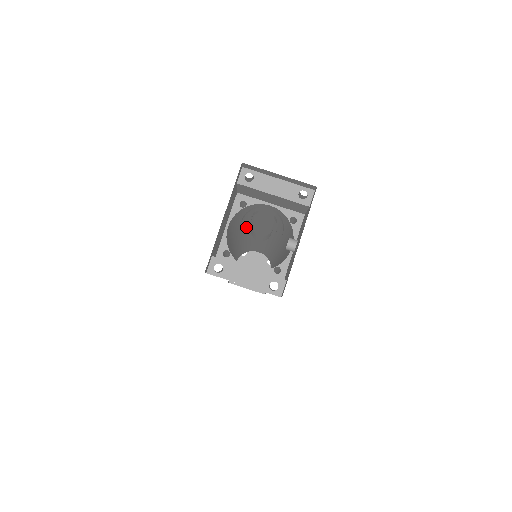
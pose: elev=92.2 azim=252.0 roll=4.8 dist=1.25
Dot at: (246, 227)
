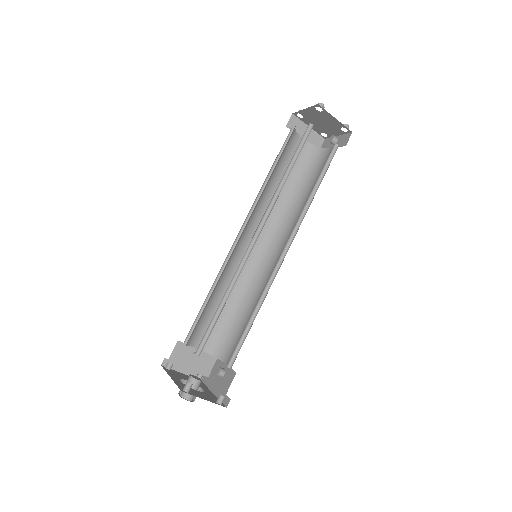
Dot at: occluded
